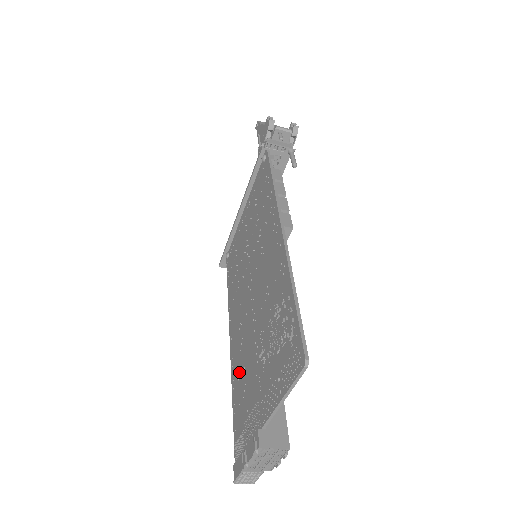
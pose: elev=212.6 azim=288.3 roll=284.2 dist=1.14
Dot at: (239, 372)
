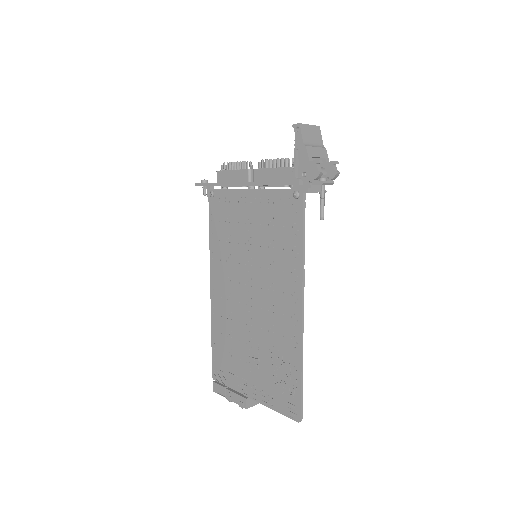
Dot at: (224, 331)
